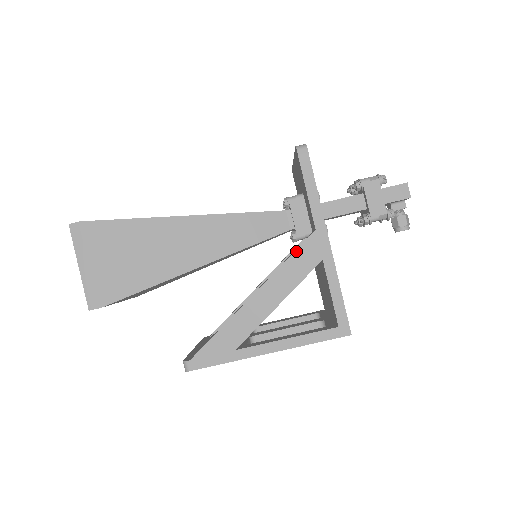
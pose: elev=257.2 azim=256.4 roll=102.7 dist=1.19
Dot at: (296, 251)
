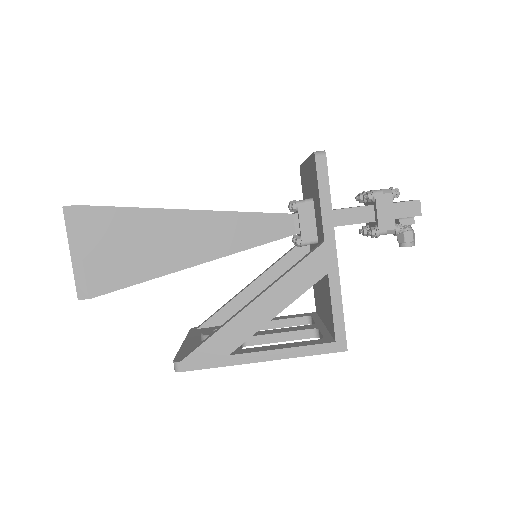
Dot at: (302, 262)
